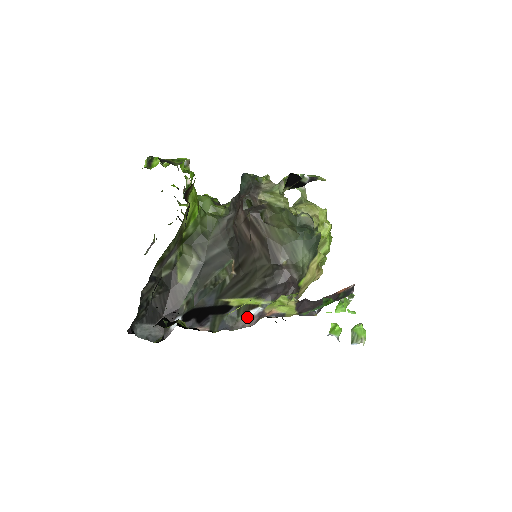
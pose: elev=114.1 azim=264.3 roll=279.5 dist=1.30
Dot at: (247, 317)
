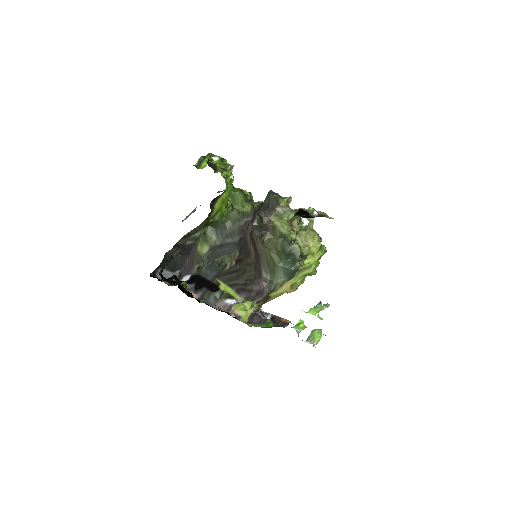
Dot at: (224, 302)
